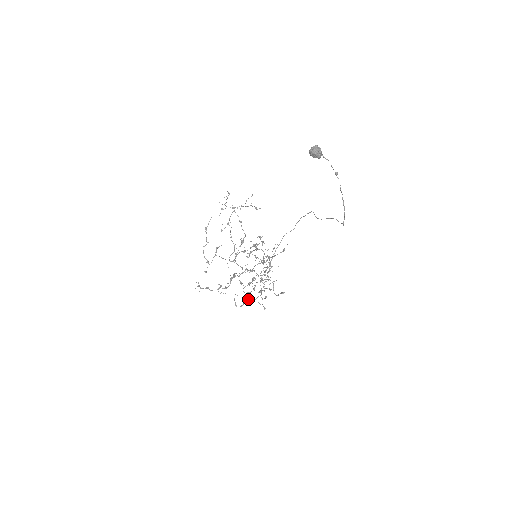
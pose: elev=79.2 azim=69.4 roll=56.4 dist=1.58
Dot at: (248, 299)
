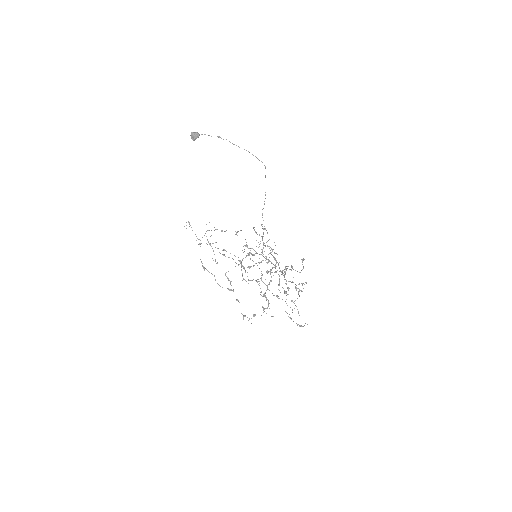
Dot at: occluded
